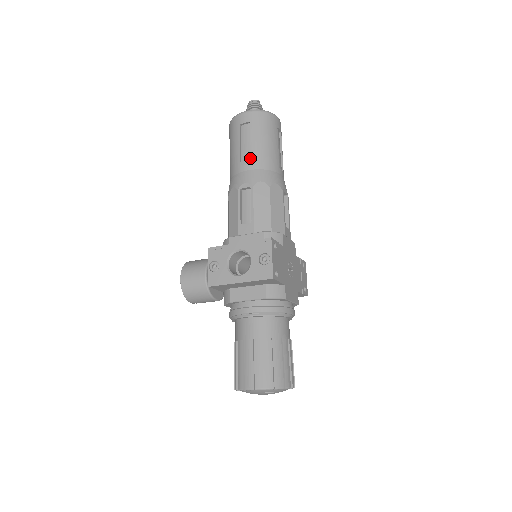
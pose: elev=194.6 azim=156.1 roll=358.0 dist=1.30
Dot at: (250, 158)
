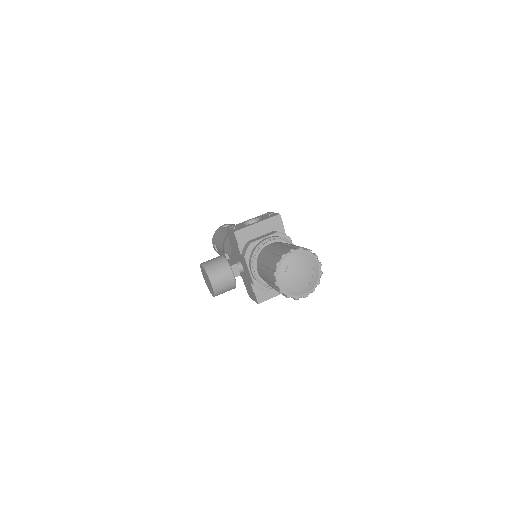
Dot at: occluded
